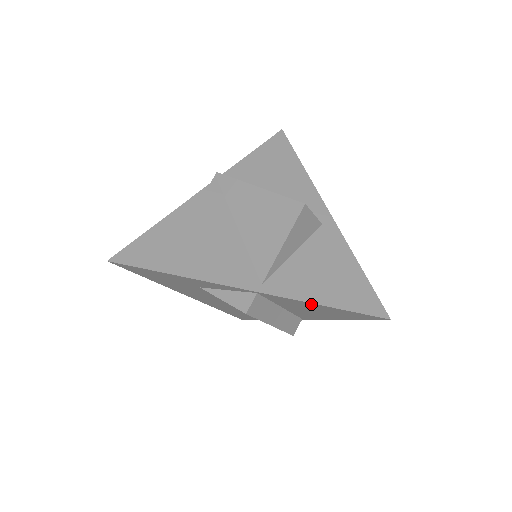
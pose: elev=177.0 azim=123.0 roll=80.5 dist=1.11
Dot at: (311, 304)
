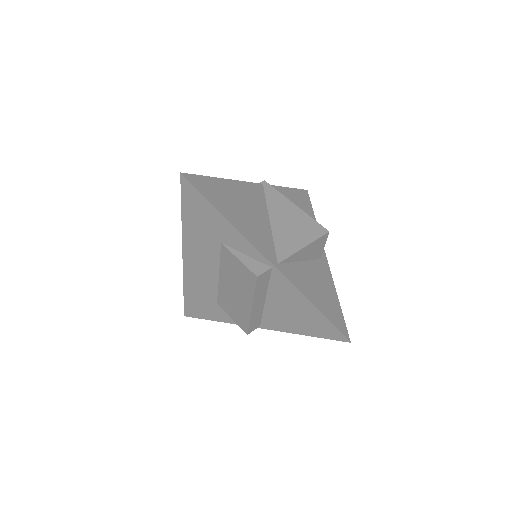
Dot at: (303, 299)
